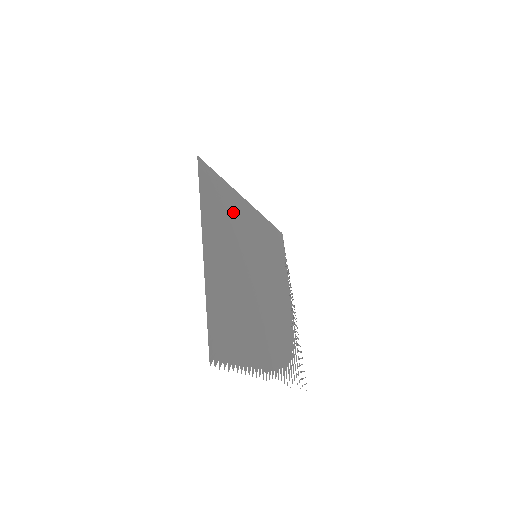
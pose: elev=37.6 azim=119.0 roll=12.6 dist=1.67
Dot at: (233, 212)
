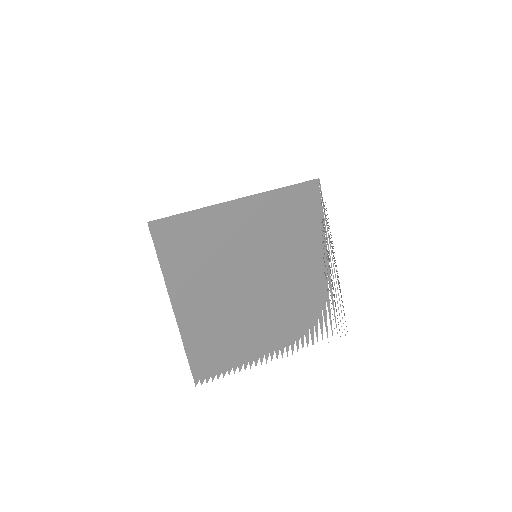
Dot at: (212, 236)
